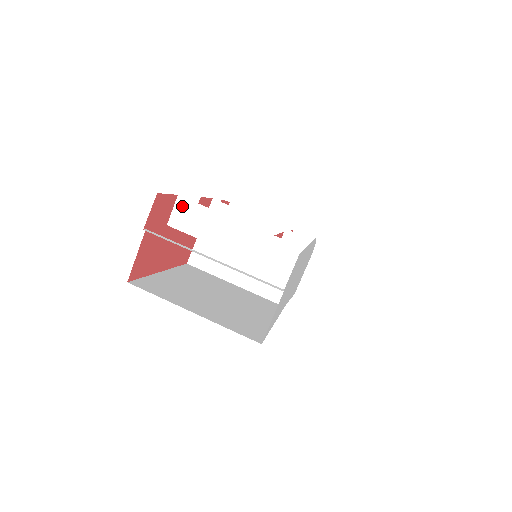
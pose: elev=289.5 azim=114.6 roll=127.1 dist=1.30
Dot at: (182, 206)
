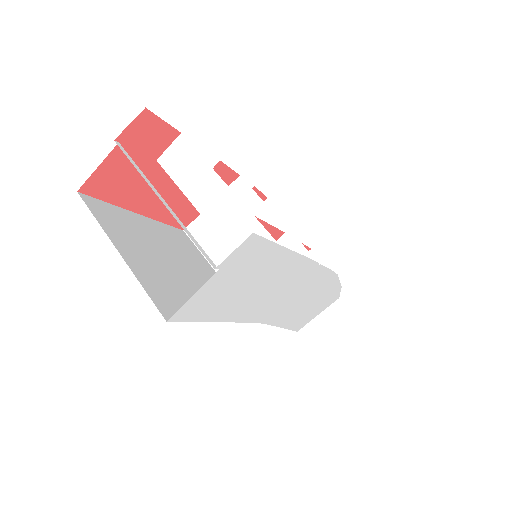
Dot at: (180, 146)
